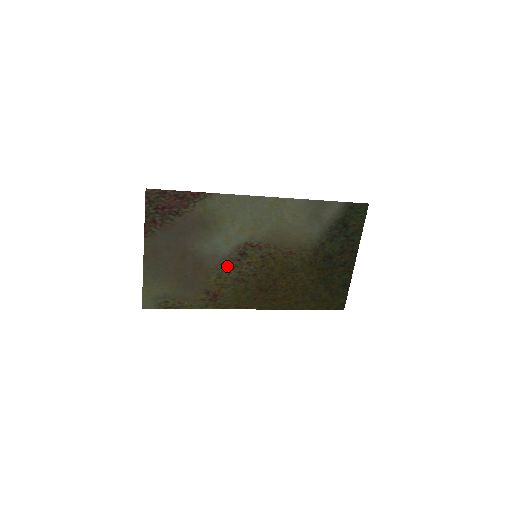
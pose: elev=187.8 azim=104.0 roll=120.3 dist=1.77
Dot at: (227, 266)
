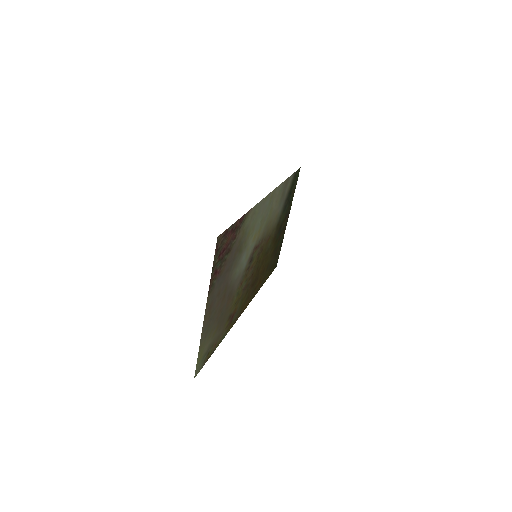
Dot at: (242, 280)
